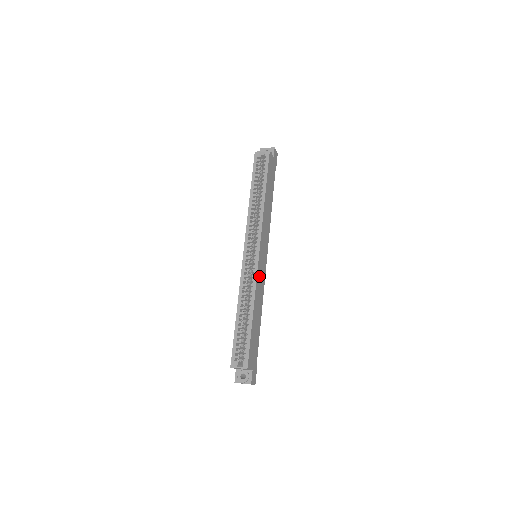
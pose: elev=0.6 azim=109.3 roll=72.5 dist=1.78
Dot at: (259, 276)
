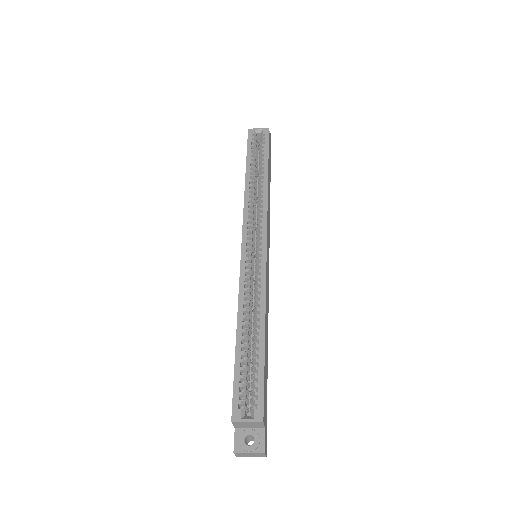
Dot at: occluded
